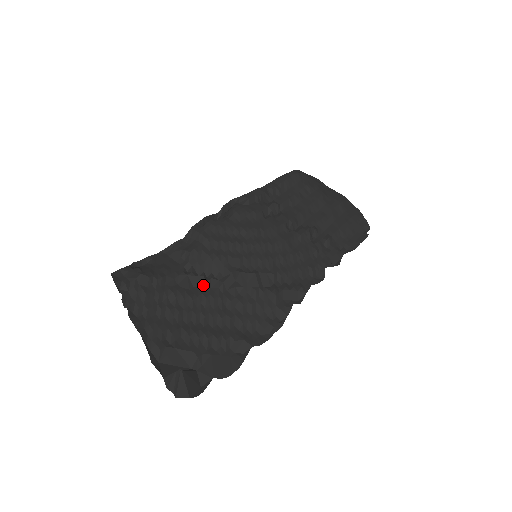
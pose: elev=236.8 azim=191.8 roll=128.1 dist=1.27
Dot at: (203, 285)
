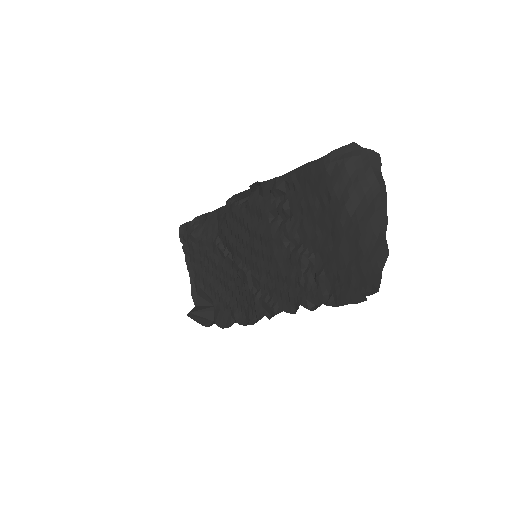
Dot at: (224, 258)
